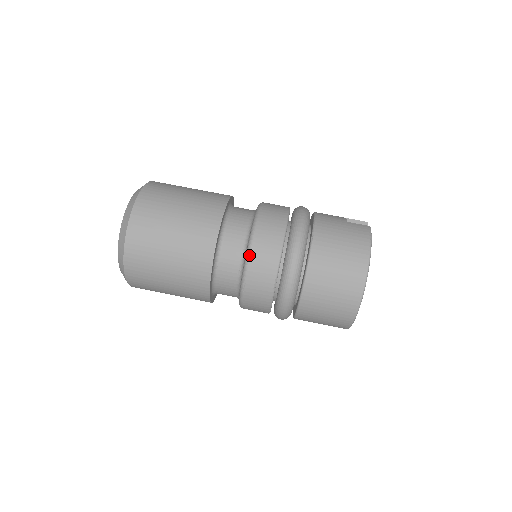
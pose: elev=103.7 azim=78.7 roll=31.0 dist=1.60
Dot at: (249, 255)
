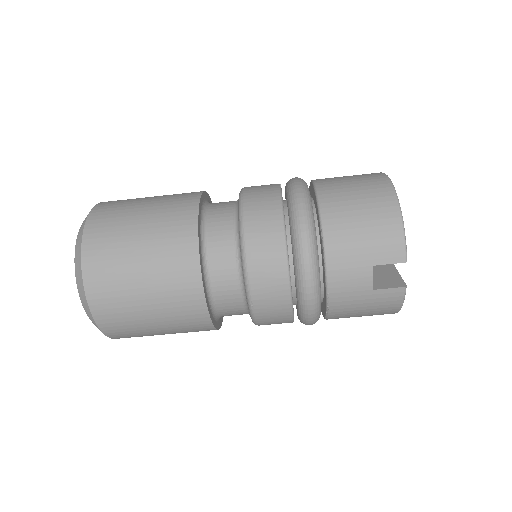
Dot at: occluded
